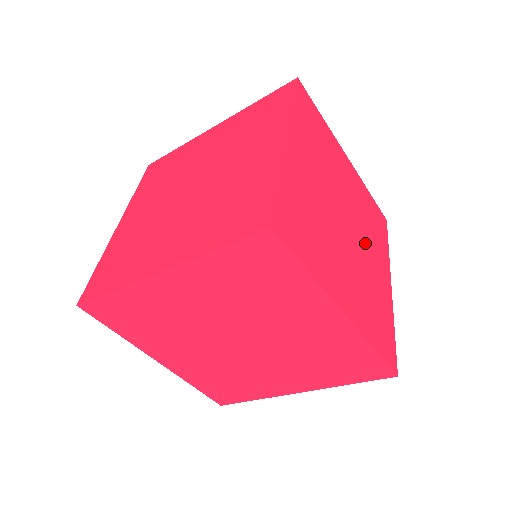
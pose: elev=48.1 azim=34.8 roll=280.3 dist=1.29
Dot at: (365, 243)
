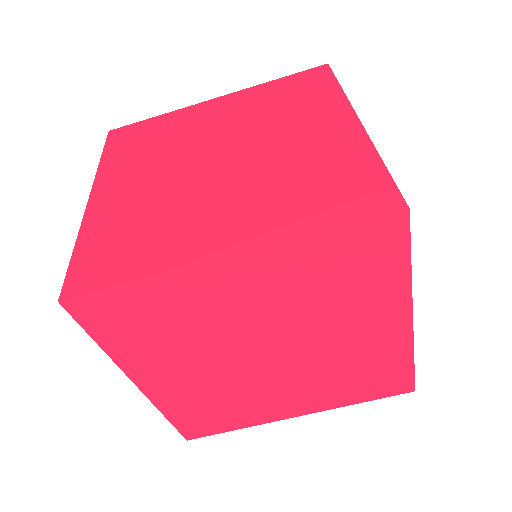
Dot at: occluded
